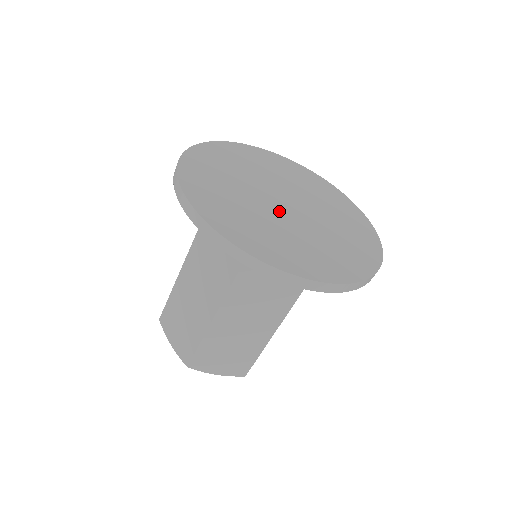
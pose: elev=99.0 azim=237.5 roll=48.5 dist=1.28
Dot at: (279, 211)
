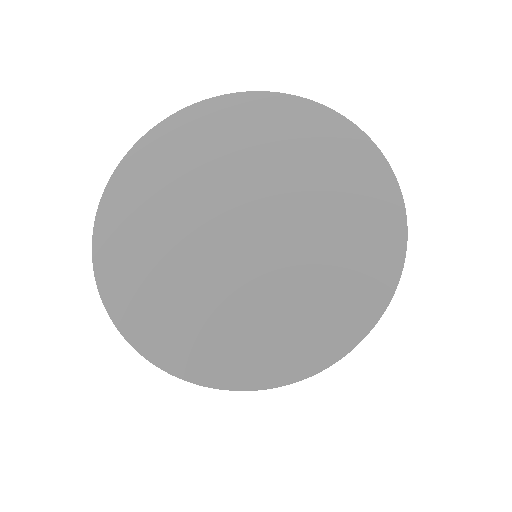
Dot at: (219, 246)
